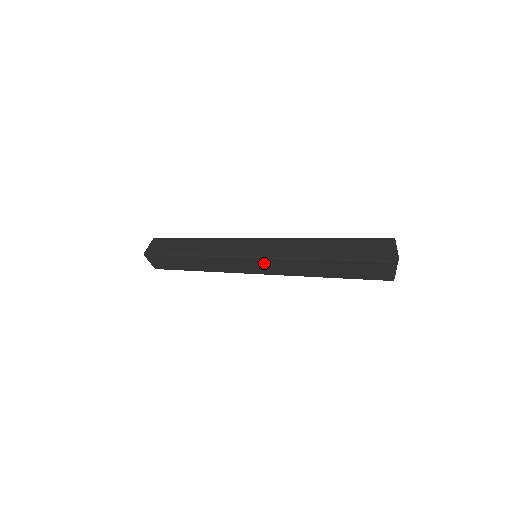
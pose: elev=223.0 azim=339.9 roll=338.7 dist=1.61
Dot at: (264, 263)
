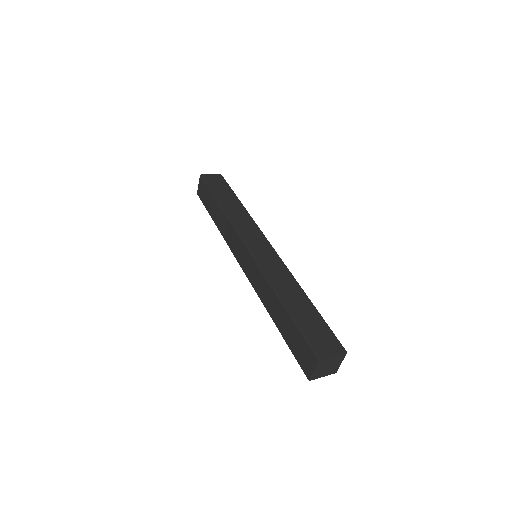
Dot at: occluded
